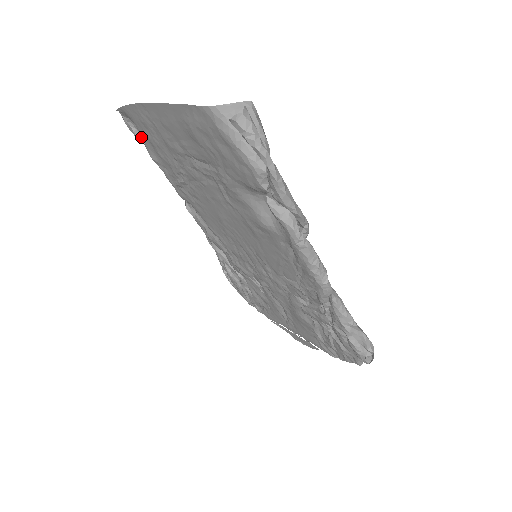
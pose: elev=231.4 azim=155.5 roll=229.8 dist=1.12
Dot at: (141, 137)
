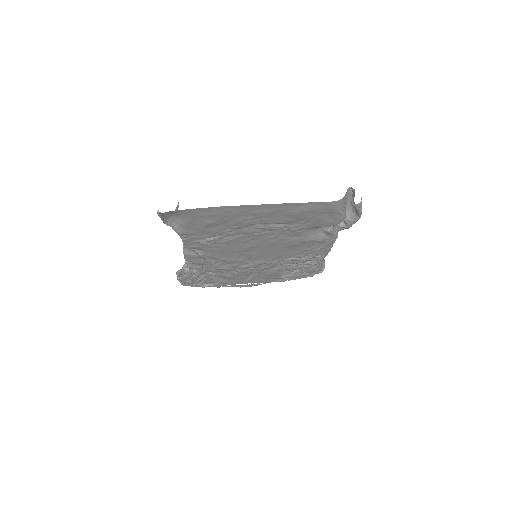
Dot at: (165, 221)
